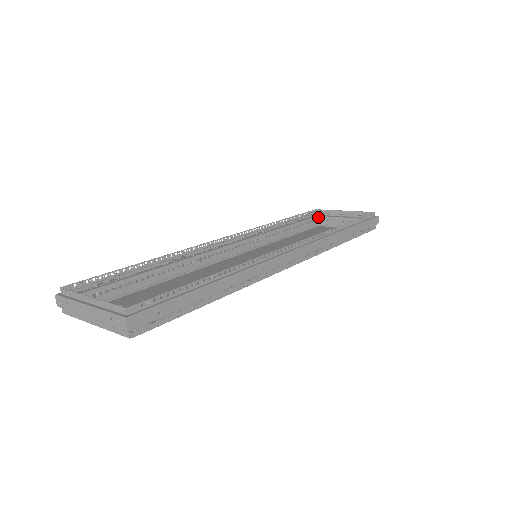
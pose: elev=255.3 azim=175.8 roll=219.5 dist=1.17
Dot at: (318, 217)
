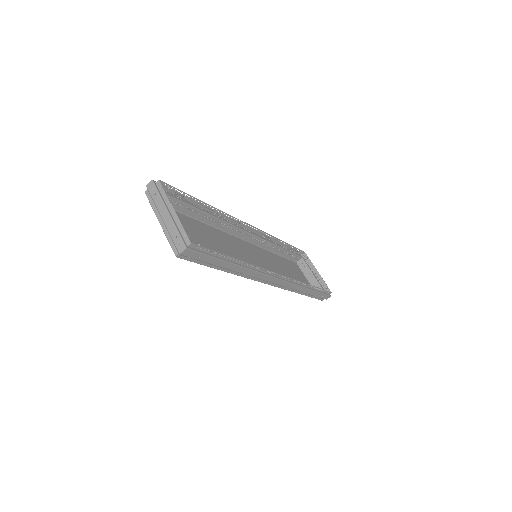
Dot at: (302, 258)
